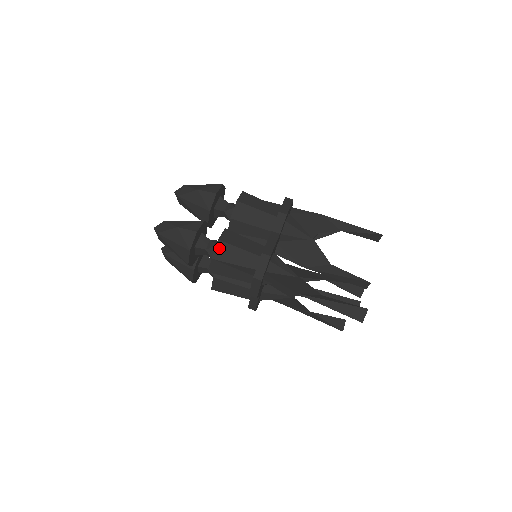
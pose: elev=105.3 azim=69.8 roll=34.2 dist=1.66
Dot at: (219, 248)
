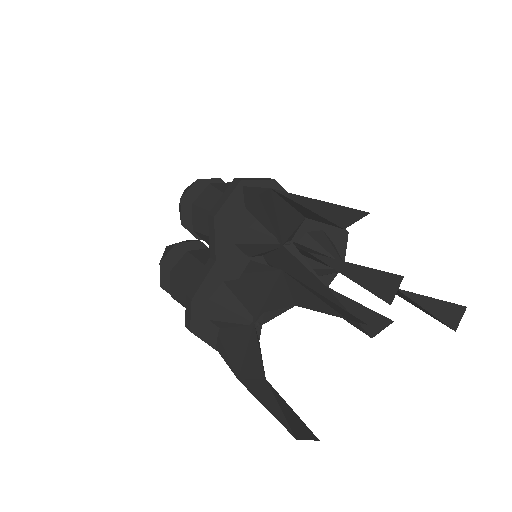
Dot at: (227, 184)
